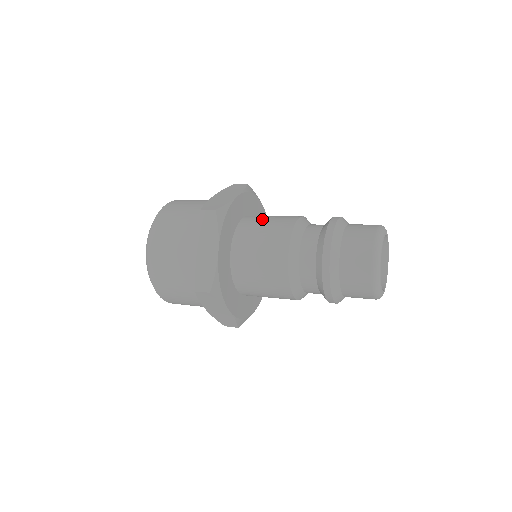
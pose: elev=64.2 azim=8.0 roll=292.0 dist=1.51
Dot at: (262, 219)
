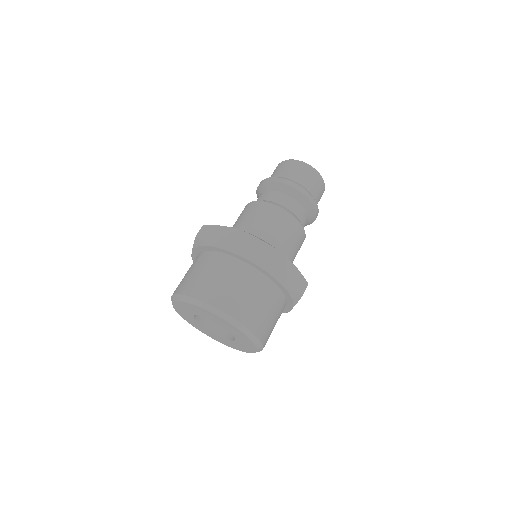
Dot at: occluded
